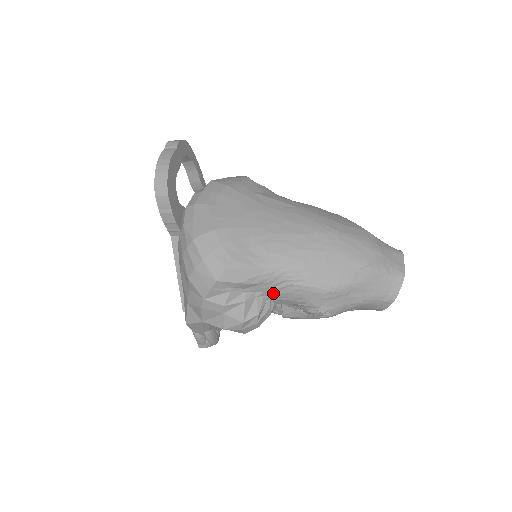
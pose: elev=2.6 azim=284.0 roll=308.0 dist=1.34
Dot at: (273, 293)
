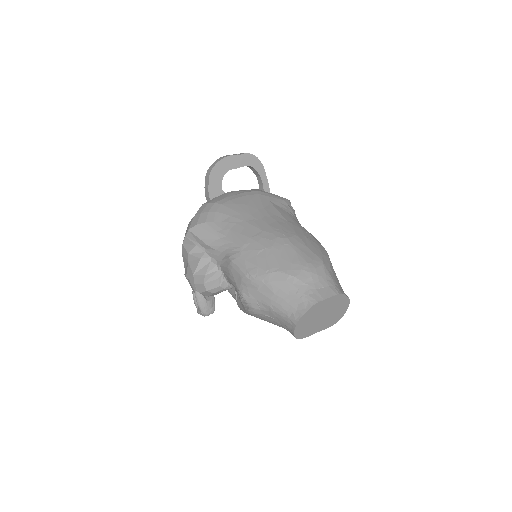
Dot at: (221, 264)
